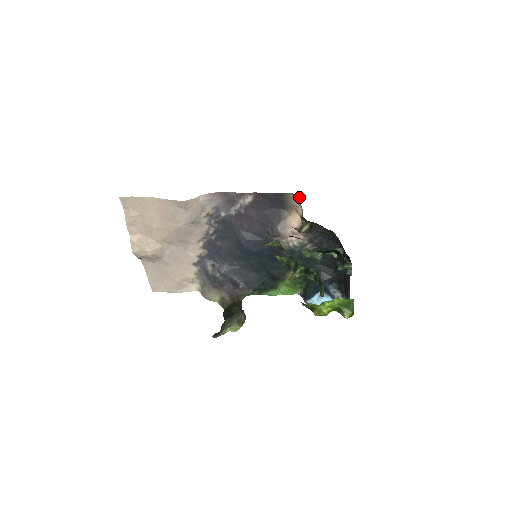
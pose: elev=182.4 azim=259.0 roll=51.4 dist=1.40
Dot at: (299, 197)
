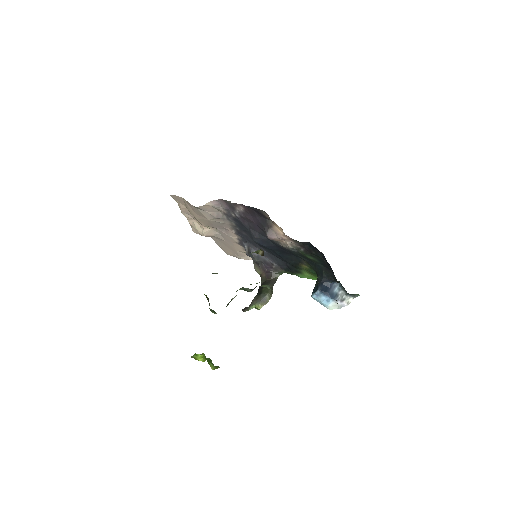
Dot at: occluded
